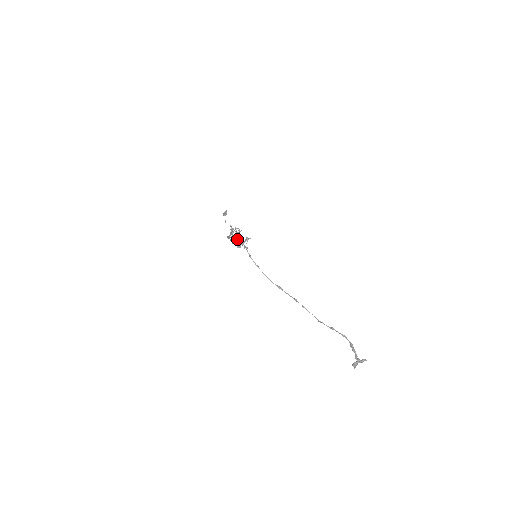
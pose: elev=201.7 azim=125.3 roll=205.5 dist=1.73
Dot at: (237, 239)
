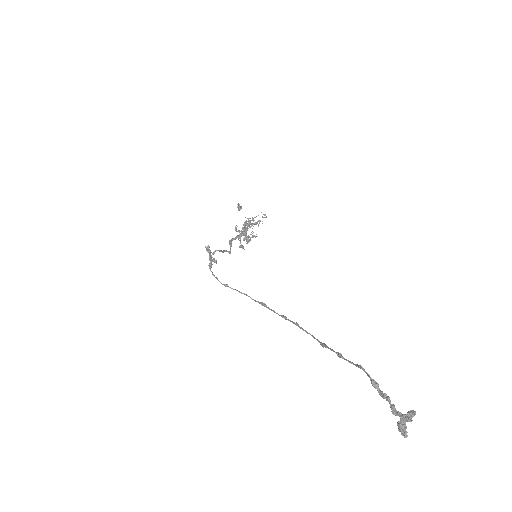
Dot at: (245, 239)
